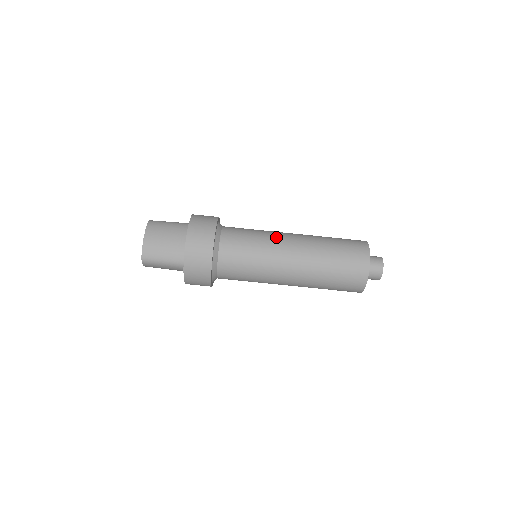
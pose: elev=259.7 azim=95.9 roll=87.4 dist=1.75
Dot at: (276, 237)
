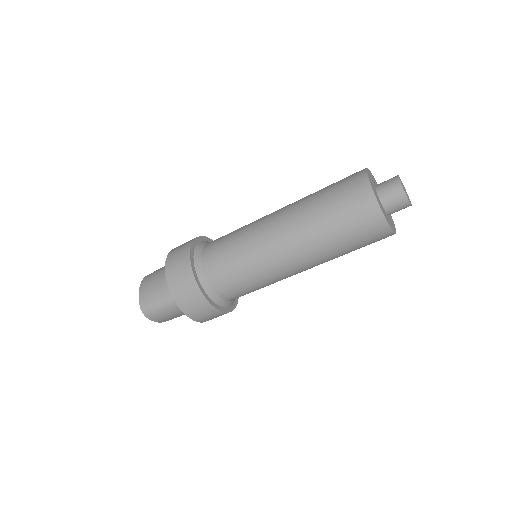
Dot at: (258, 220)
